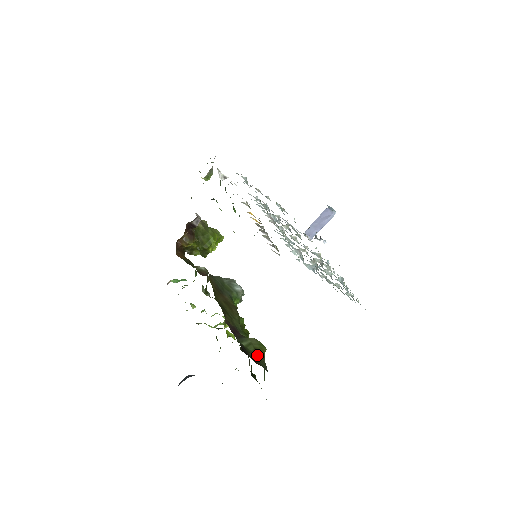
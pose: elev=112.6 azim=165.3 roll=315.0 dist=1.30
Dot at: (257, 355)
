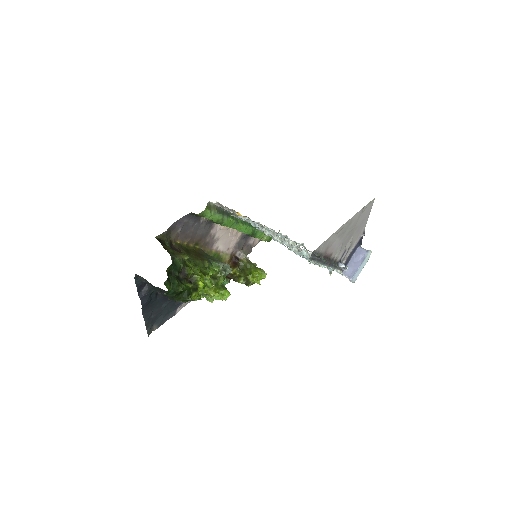
Dot at: (174, 253)
